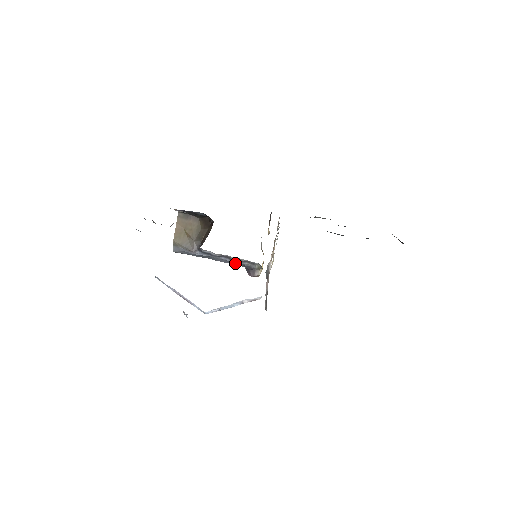
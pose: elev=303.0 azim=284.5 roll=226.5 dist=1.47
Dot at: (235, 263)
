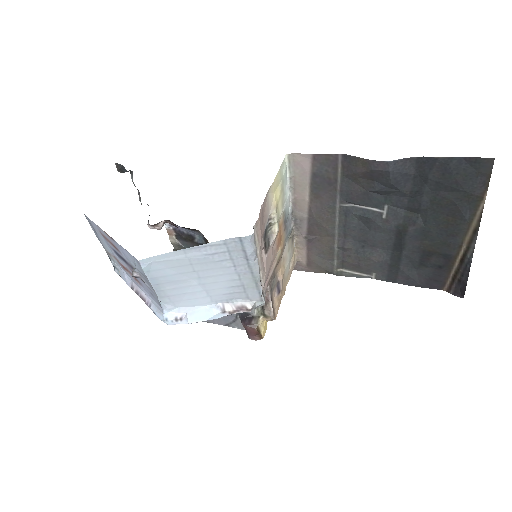
Dot at: occluded
